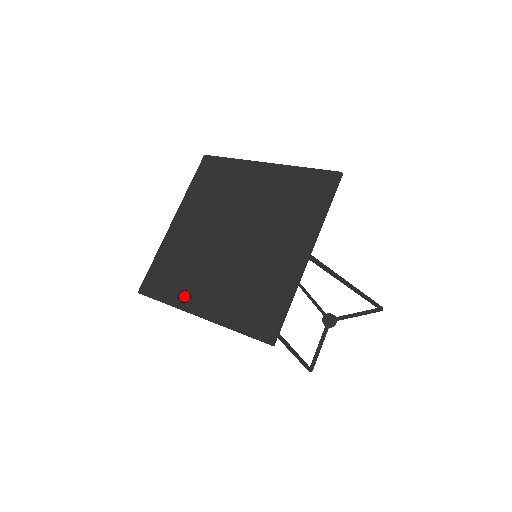
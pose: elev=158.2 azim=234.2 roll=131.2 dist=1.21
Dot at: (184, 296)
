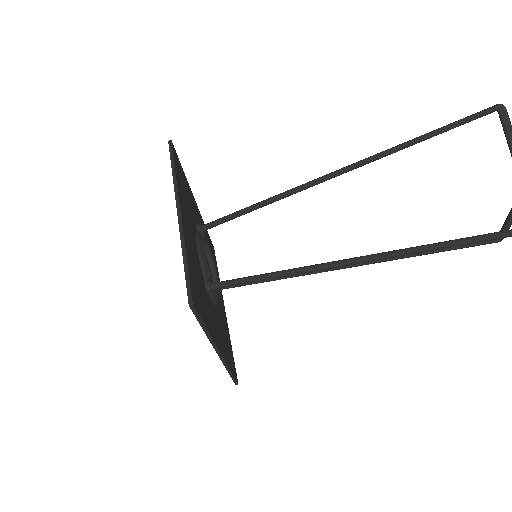
Dot at: occluded
